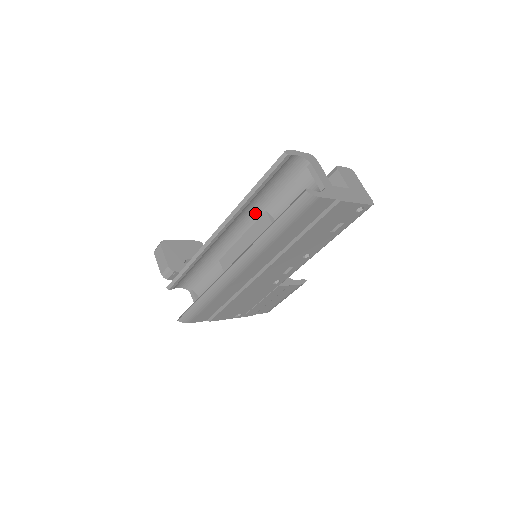
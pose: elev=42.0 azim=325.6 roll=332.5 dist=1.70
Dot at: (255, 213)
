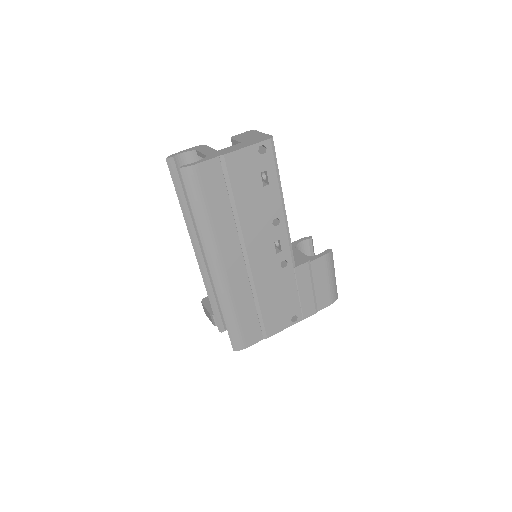
Dot at: occluded
